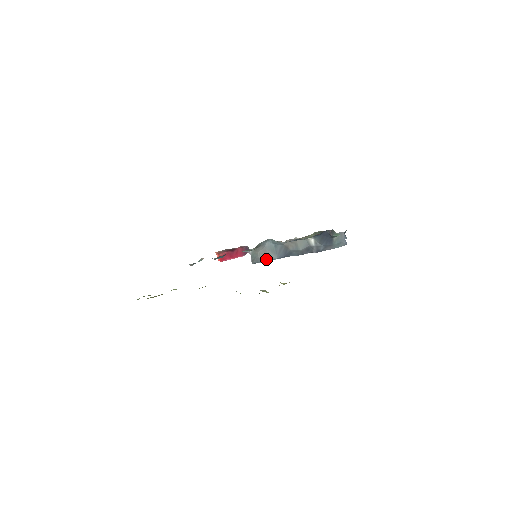
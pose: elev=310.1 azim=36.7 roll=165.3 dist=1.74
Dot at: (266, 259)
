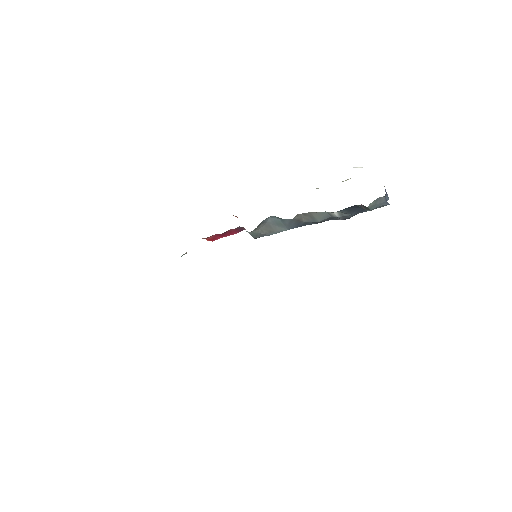
Dot at: (272, 233)
